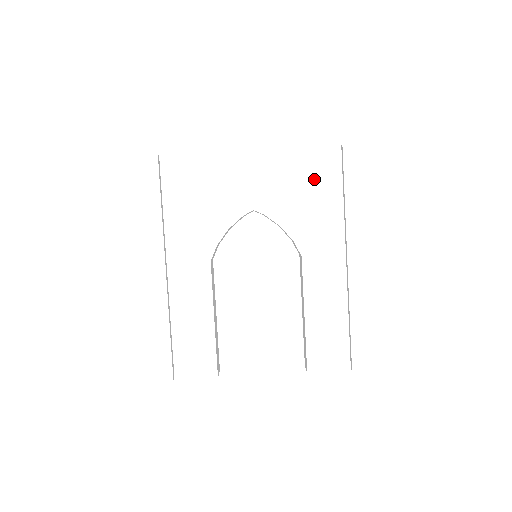
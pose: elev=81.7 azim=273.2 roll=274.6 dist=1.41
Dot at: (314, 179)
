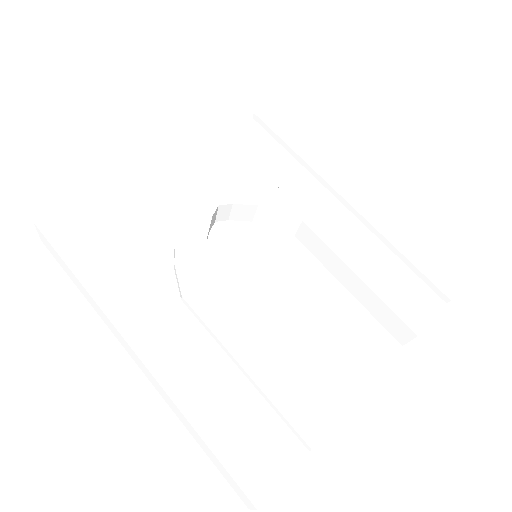
Dot at: (253, 154)
